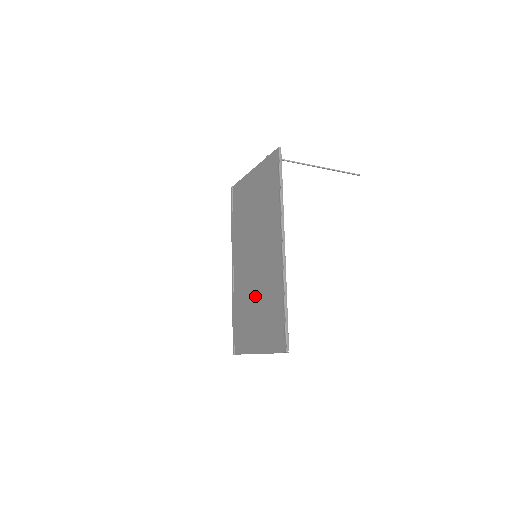
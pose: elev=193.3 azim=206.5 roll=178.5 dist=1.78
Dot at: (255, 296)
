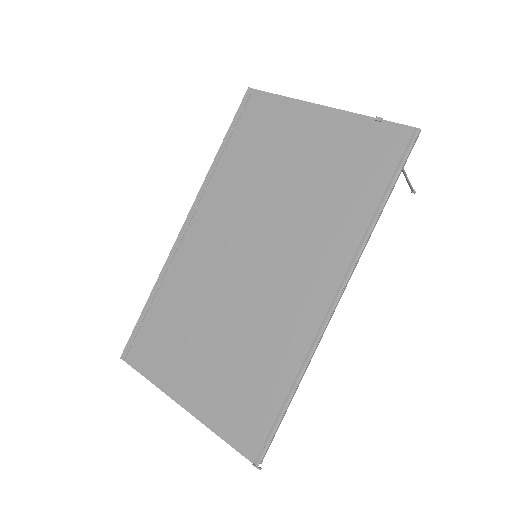
Dot at: (223, 319)
